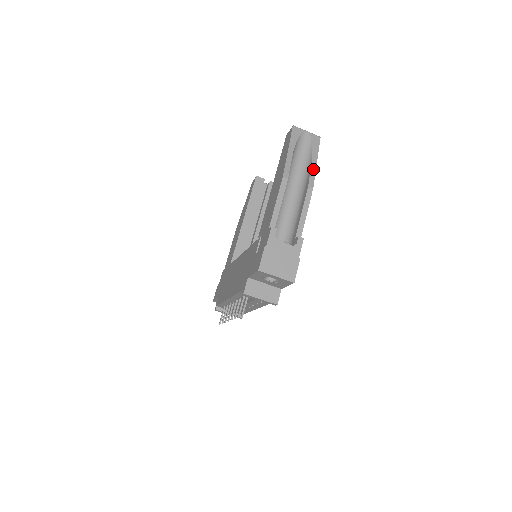
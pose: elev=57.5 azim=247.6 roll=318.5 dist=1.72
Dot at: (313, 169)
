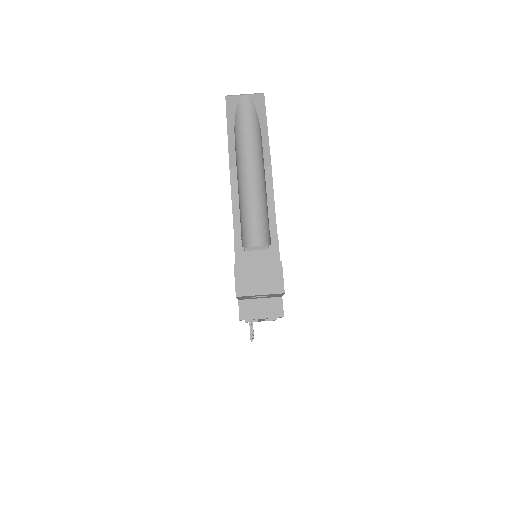
Dot at: (265, 140)
